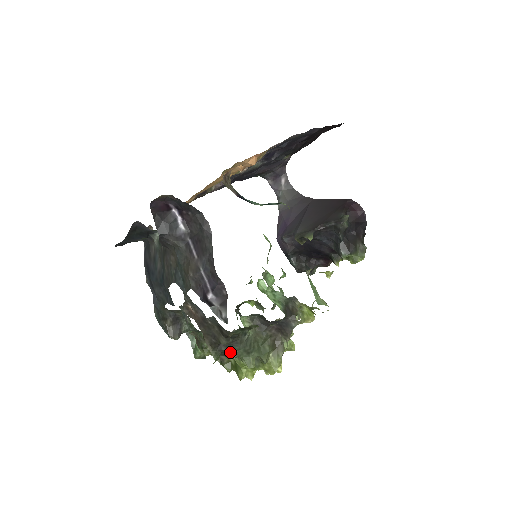
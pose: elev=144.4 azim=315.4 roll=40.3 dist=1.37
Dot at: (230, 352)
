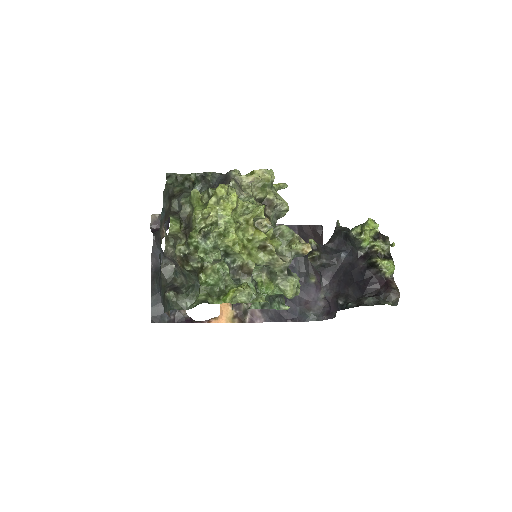
Dot at: (182, 206)
